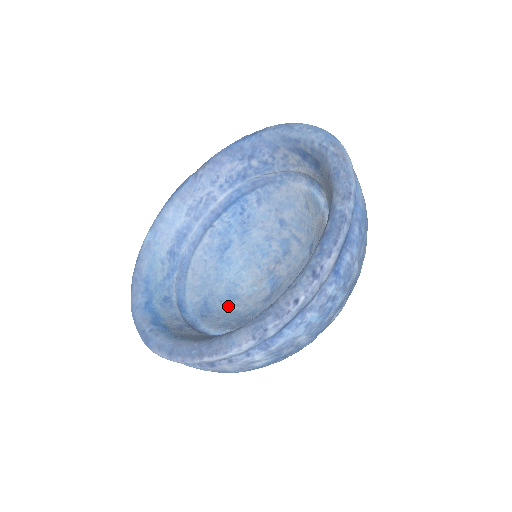
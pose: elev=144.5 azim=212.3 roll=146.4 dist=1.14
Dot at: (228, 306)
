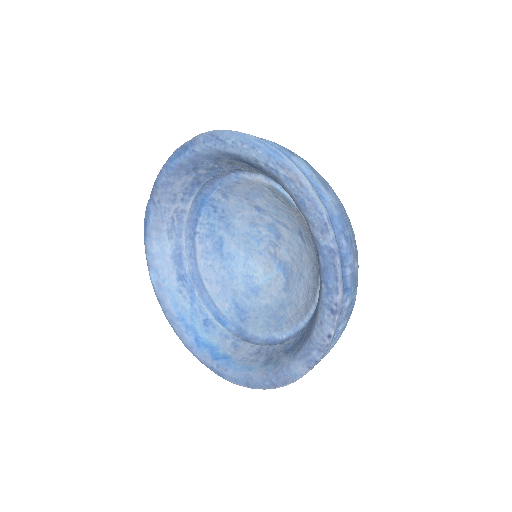
Dot at: (257, 301)
